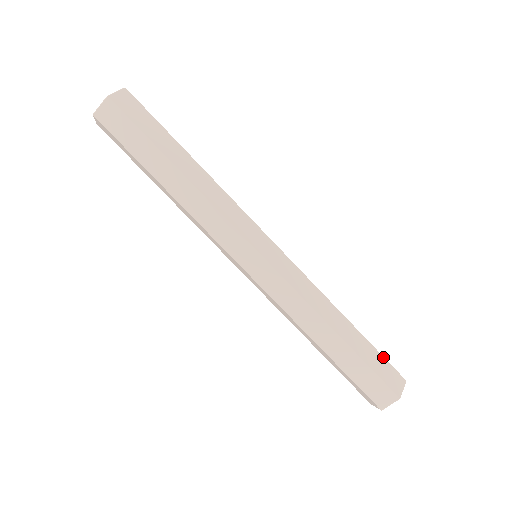
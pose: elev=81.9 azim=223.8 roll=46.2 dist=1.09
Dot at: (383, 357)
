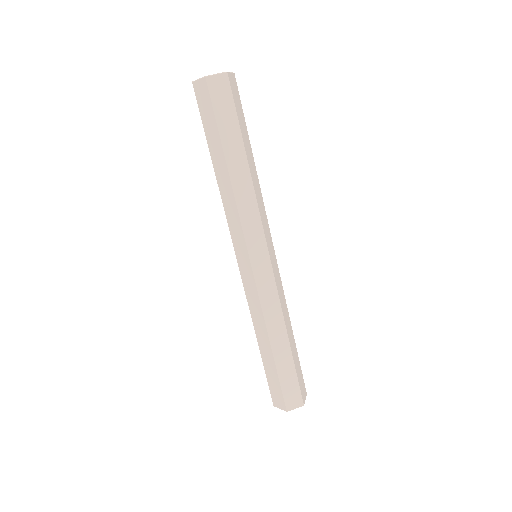
Dot at: (301, 371)
